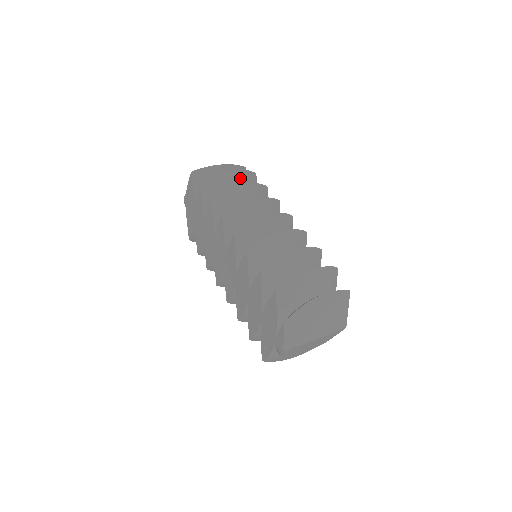
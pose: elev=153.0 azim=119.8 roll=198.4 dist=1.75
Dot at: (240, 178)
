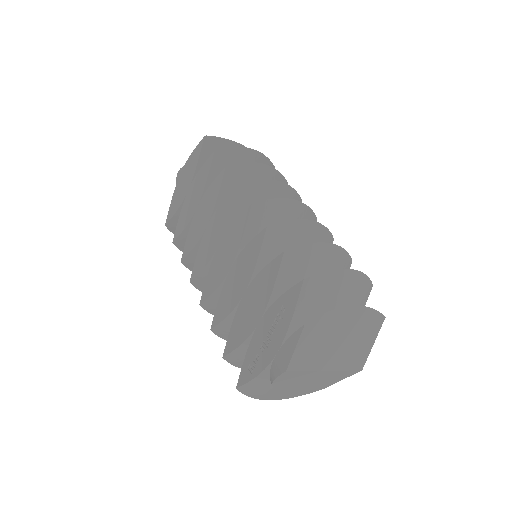
Dot at: occluded
